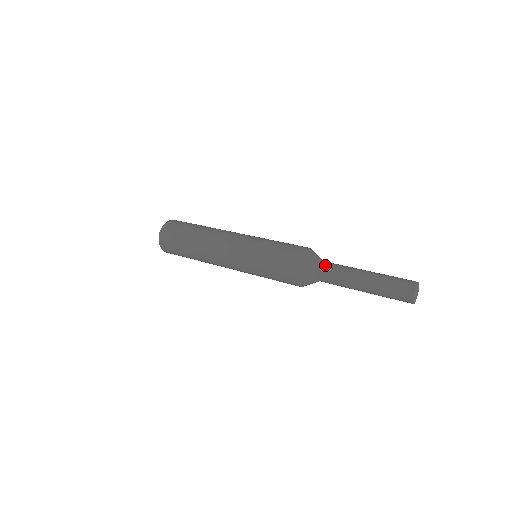
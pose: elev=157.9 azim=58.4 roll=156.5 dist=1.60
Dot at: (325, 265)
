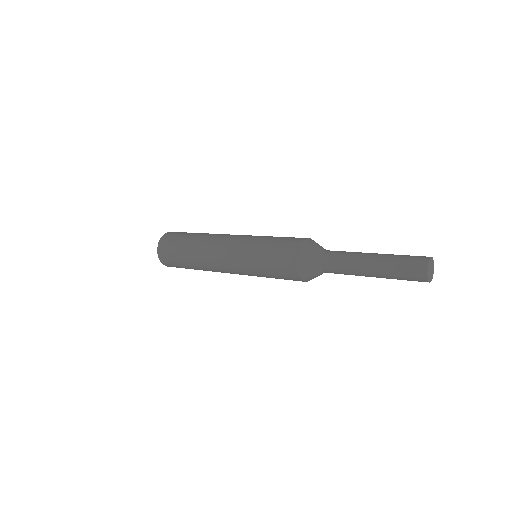
Dot at: (325, 261)
